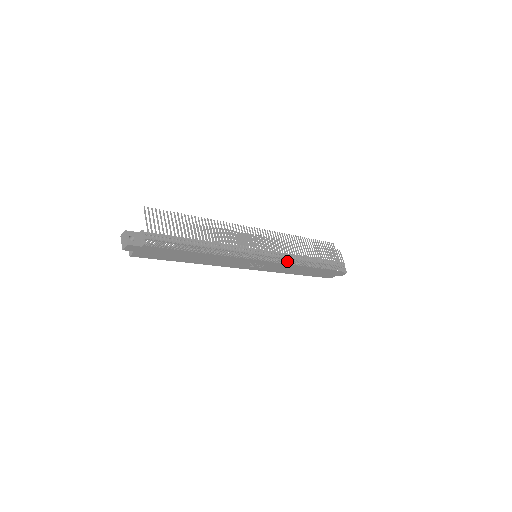
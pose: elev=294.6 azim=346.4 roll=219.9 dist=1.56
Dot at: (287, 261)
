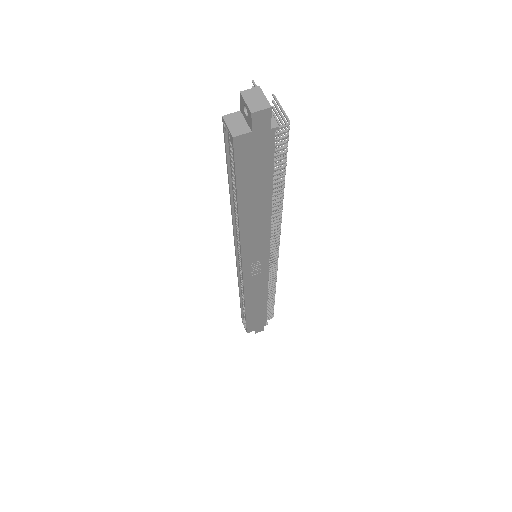
Dot at: occluded
